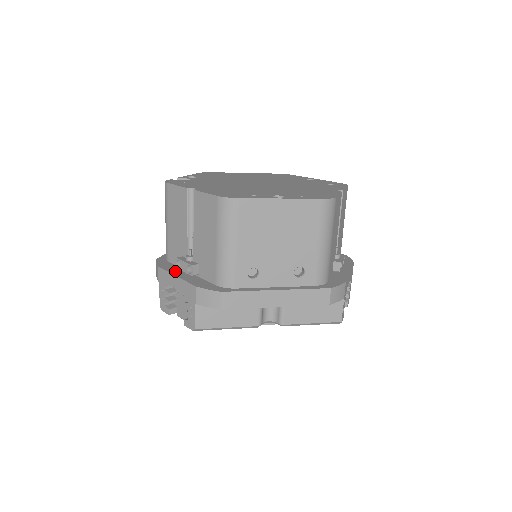
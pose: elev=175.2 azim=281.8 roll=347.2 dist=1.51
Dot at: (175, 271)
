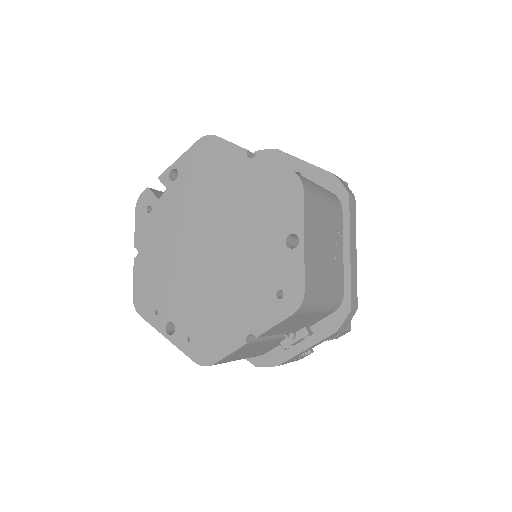
Dot at: occluded
